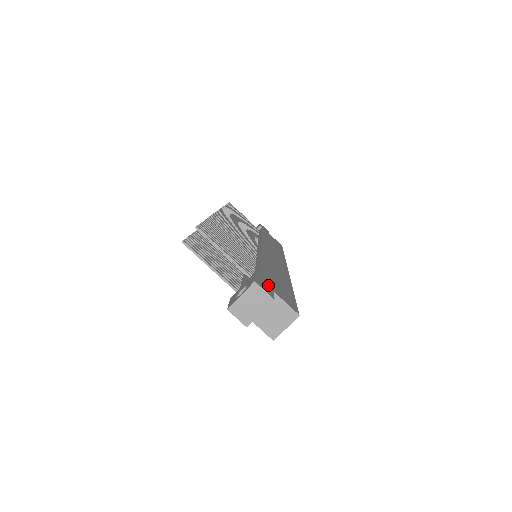
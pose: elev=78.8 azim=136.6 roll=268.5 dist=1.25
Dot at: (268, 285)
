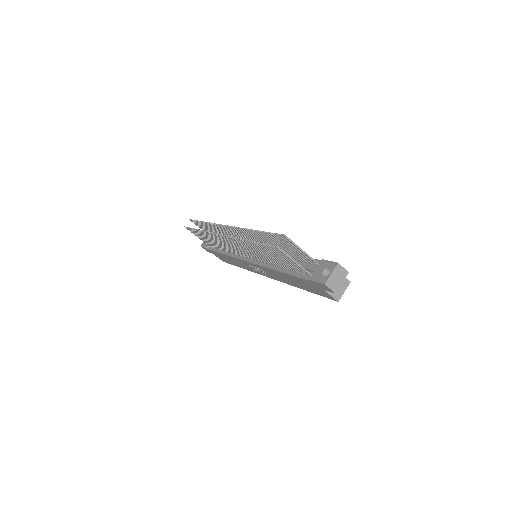
Dot at: occluded
